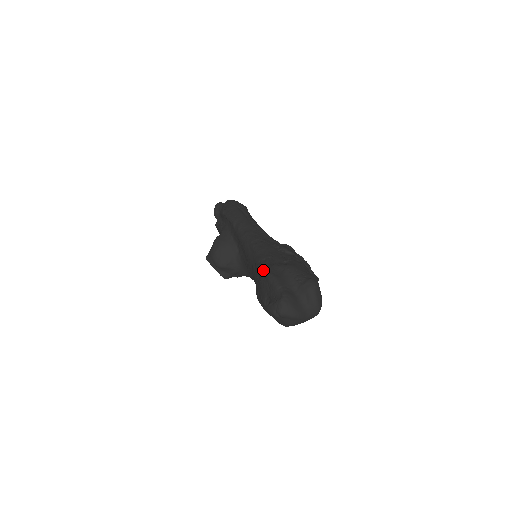
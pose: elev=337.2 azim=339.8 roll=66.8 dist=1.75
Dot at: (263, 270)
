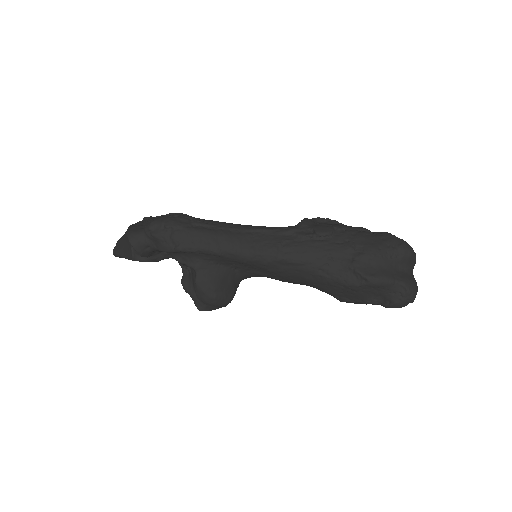
Dot at: (347, 278)
